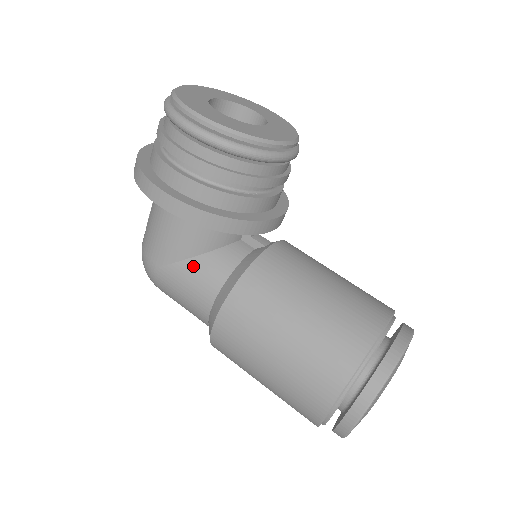
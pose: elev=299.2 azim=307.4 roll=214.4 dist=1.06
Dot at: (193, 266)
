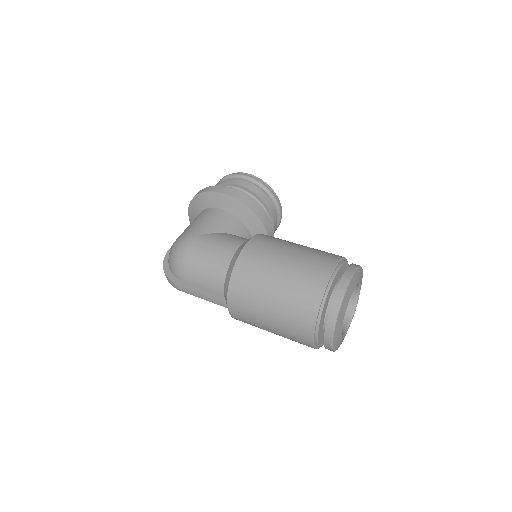
Dot at: (225, 235)
